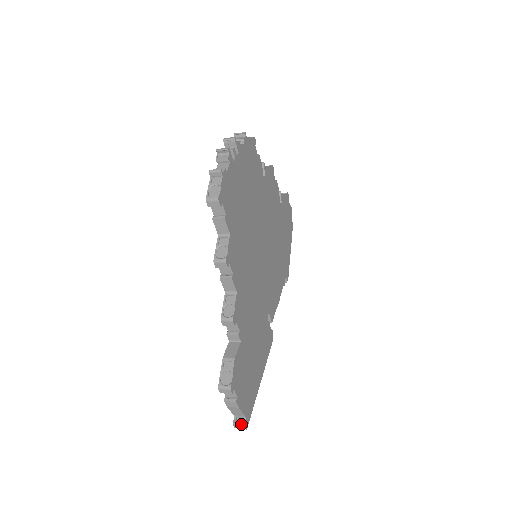
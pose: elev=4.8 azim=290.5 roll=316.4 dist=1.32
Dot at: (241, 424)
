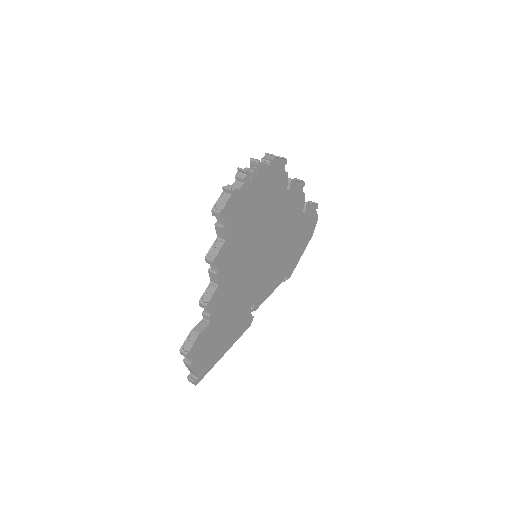
Dot at: (192, 380)
